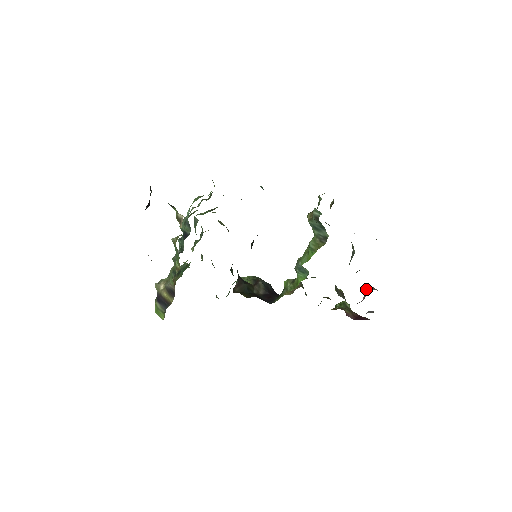
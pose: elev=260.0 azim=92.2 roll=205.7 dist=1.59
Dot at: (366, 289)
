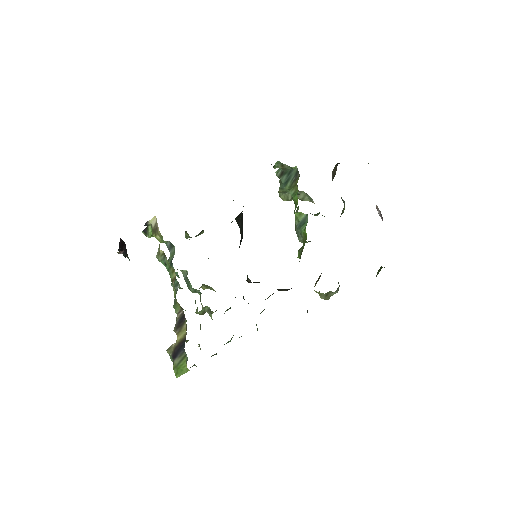
Dot at: occluded
